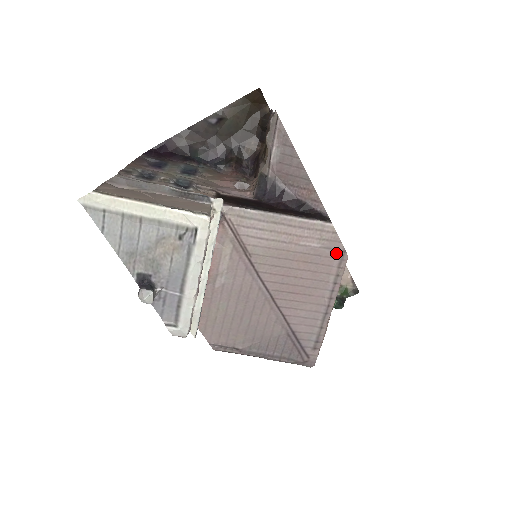
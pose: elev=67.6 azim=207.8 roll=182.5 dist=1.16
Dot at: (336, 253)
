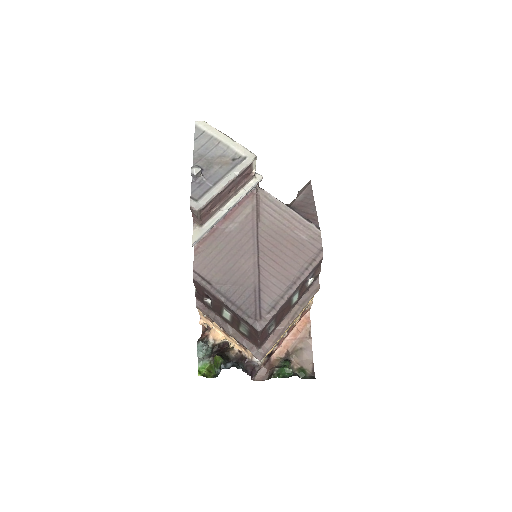
Dot at: (316, 250)
